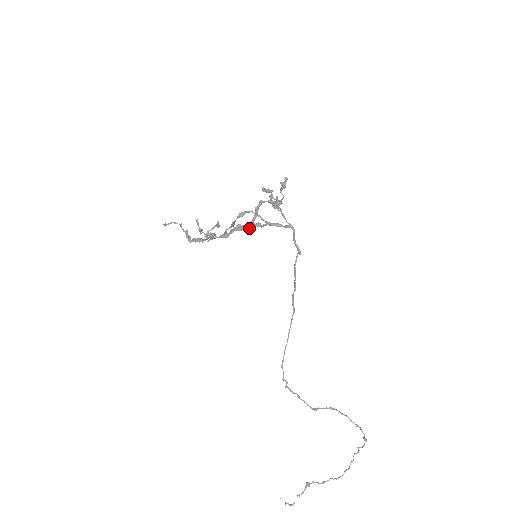
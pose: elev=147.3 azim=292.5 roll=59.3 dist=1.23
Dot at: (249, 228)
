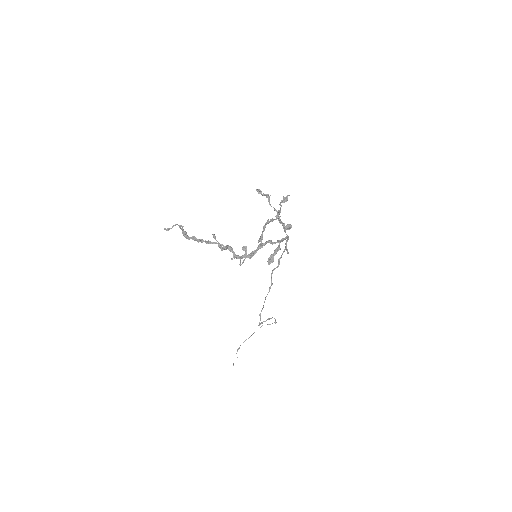
Dot at: (260, 241)
